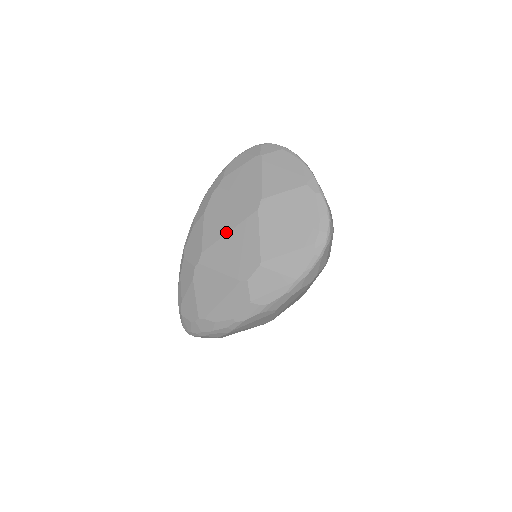
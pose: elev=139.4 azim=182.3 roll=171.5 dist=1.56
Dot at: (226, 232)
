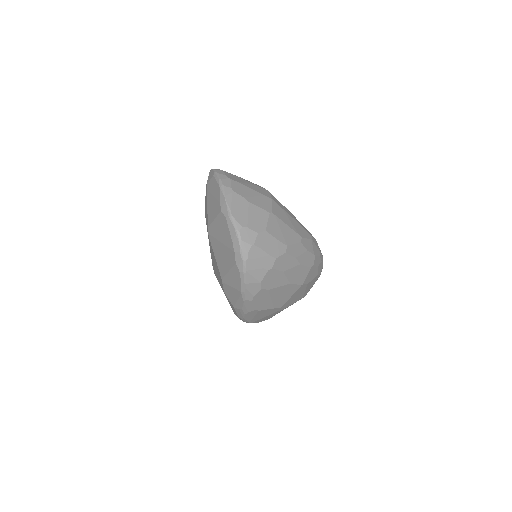
Dot at: occluded
